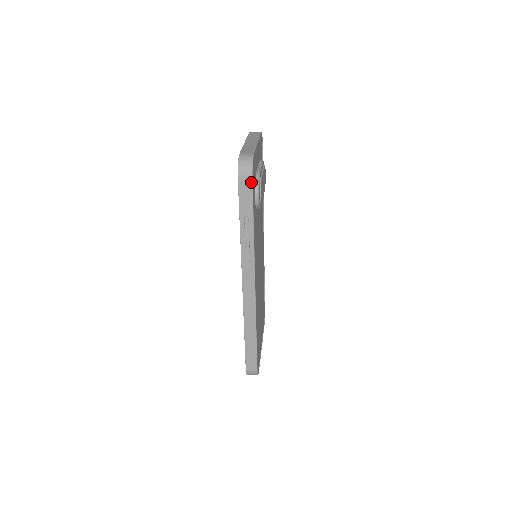
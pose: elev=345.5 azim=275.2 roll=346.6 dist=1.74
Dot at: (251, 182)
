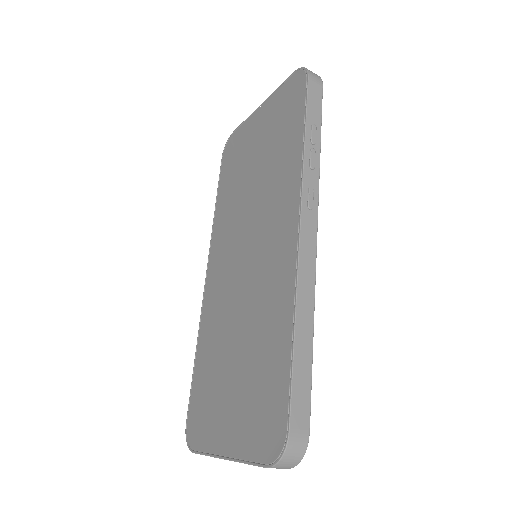
Dot at: (321, 88)
